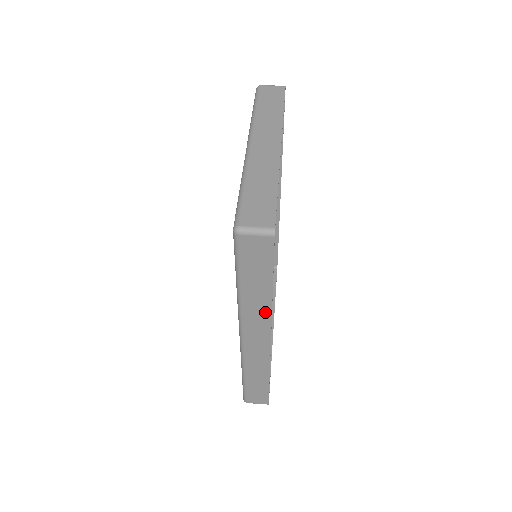
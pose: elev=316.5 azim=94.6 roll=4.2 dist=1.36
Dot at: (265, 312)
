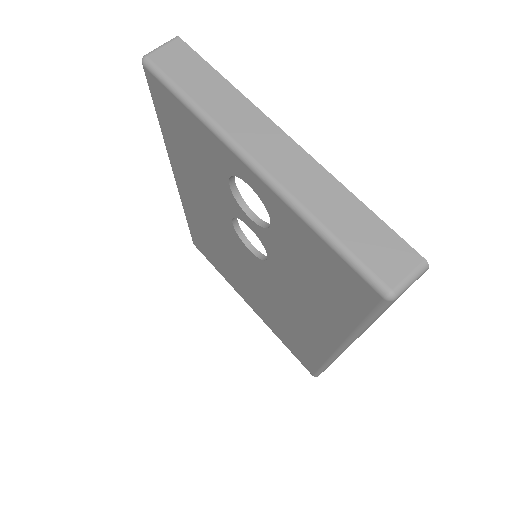
Dot at: occluded
